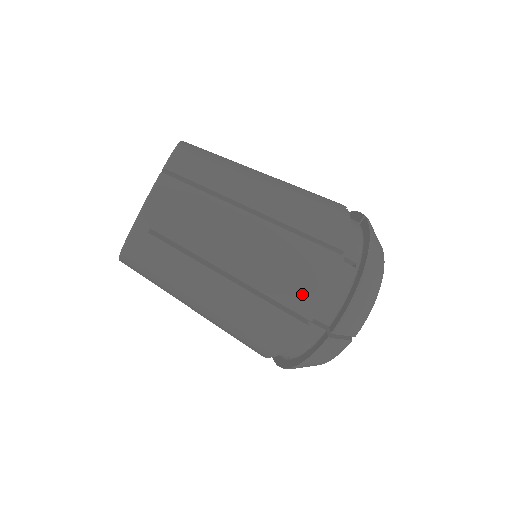
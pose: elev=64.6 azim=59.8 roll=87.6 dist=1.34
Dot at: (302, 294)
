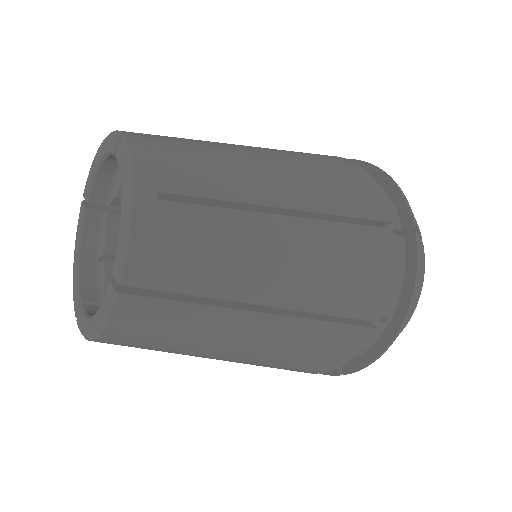
Dot at: (317, 364)
